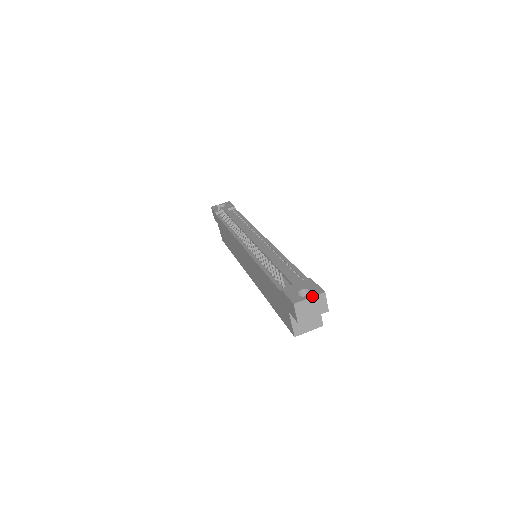
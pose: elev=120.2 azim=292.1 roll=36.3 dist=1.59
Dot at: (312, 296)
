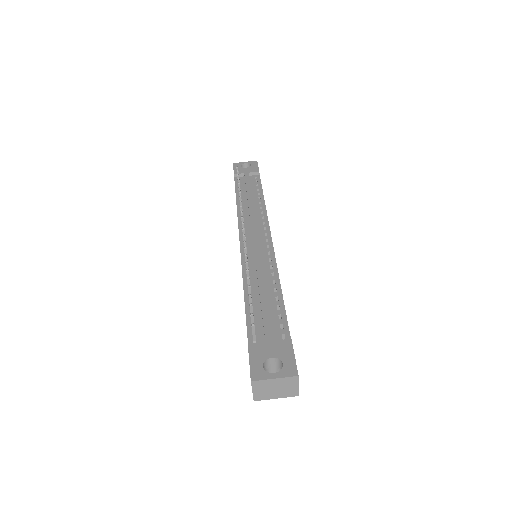
Dot at: (279, 377)
